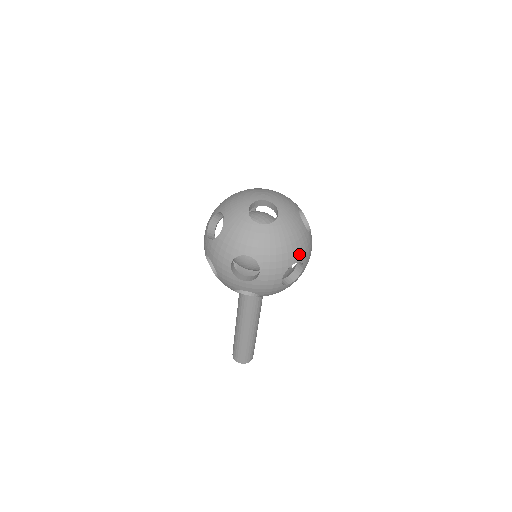
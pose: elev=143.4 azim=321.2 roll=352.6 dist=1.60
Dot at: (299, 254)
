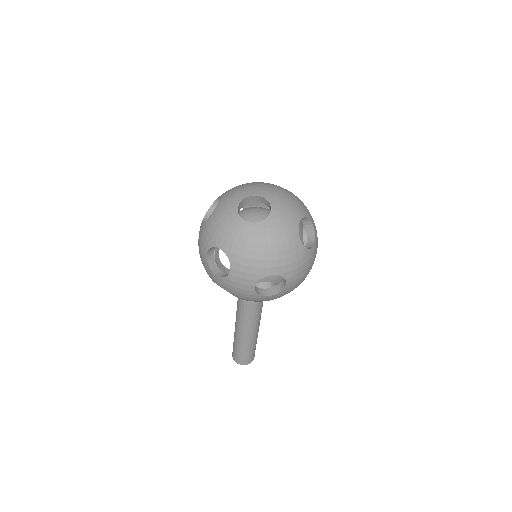
Dot at: (280, 266)
